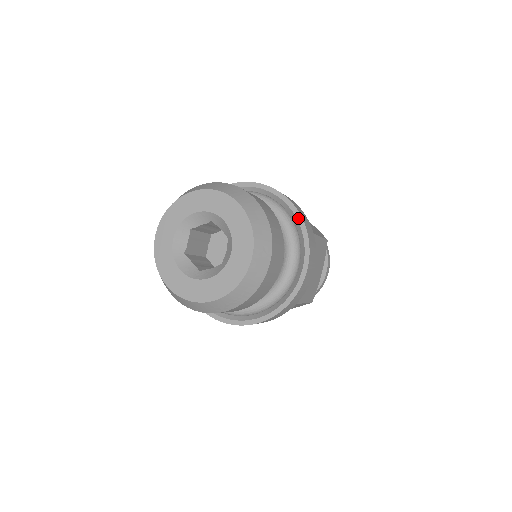
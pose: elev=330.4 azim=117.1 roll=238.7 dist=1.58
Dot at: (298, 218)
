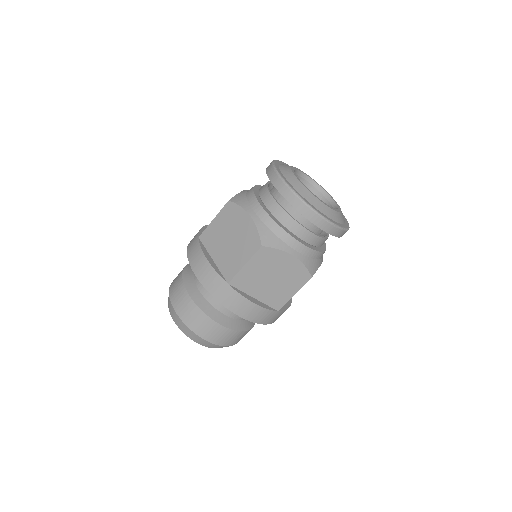
Dot at: (255, 321)
